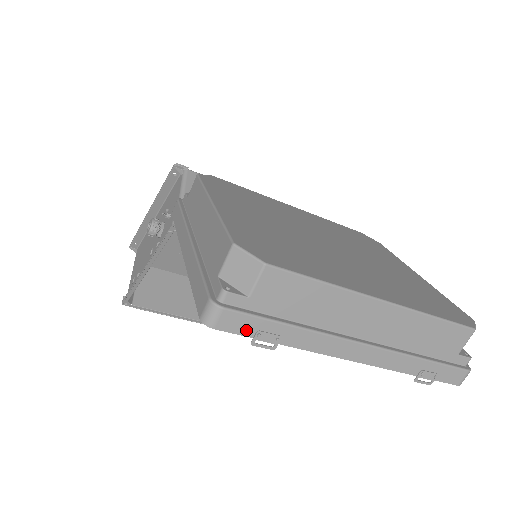
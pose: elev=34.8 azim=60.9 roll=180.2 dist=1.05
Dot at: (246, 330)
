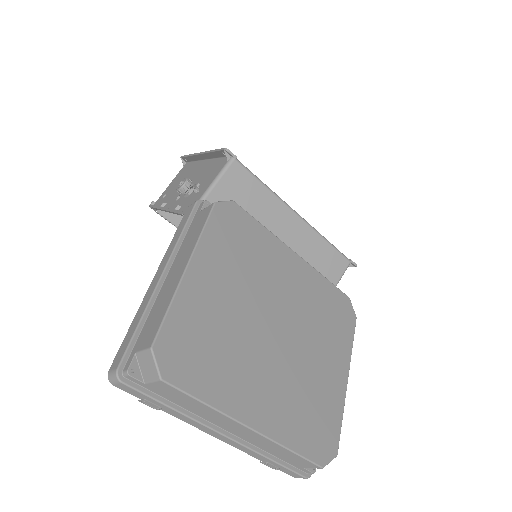
Dot at: (136, 395)
